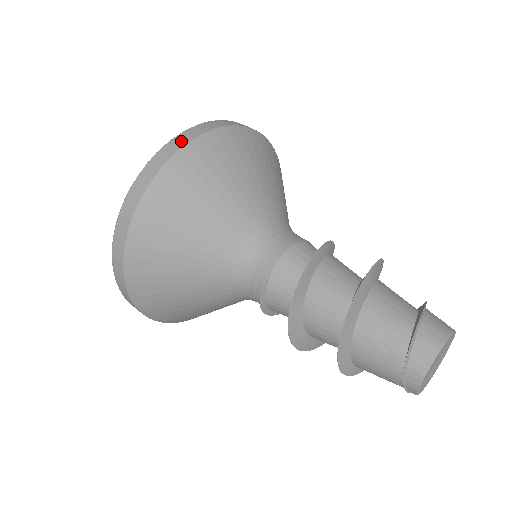
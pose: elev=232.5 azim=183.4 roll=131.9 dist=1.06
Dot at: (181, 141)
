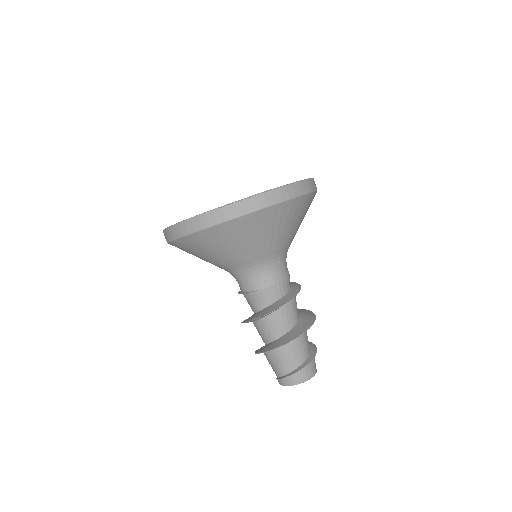
Dot at: (256, 204)
